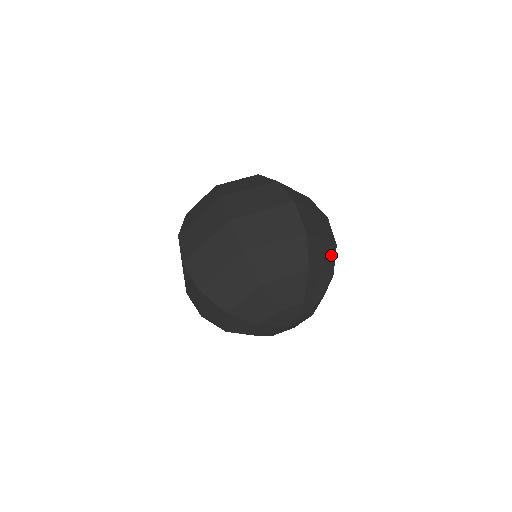
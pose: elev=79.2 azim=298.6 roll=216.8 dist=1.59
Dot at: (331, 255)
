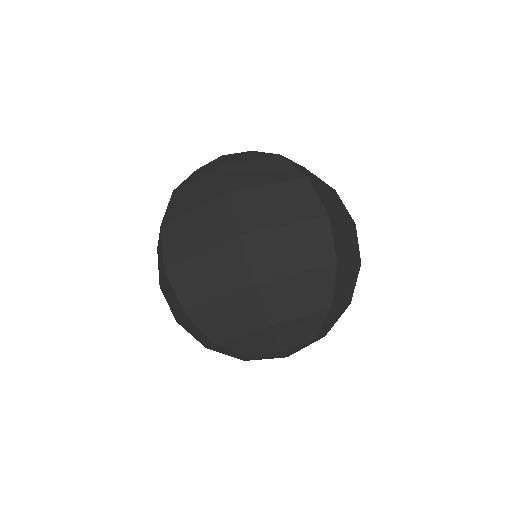
Dot at: (323, 283)
